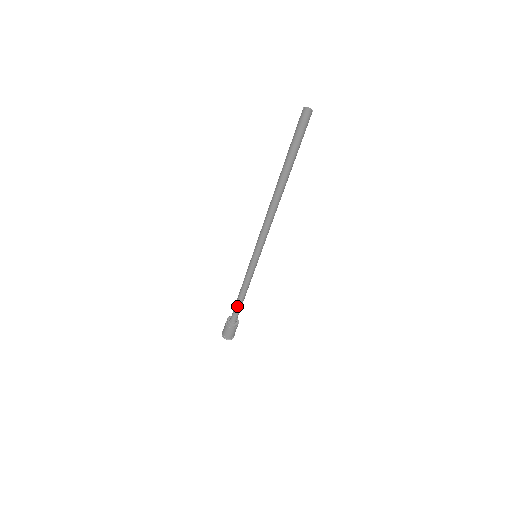
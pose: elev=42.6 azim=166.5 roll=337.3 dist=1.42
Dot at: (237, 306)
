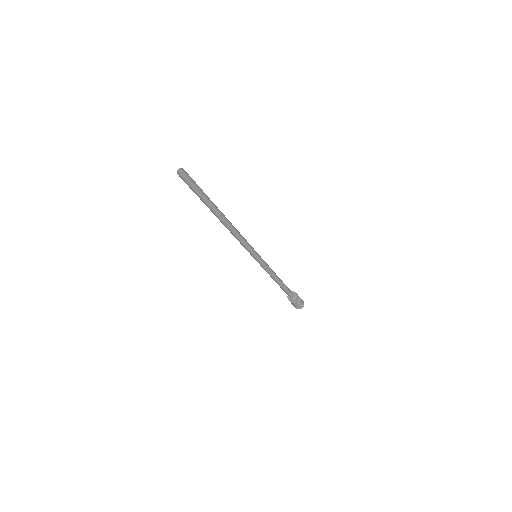
Dot at: (280, 286)
